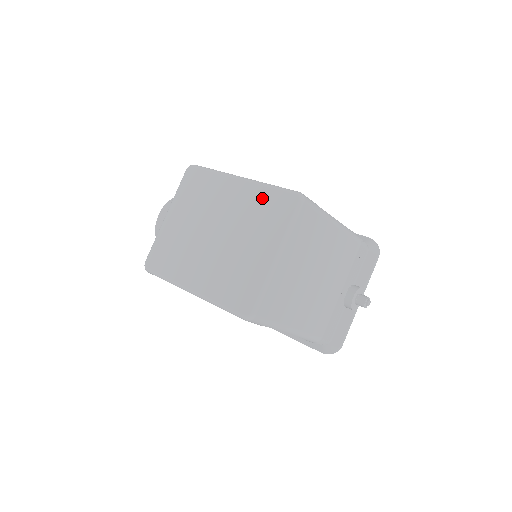
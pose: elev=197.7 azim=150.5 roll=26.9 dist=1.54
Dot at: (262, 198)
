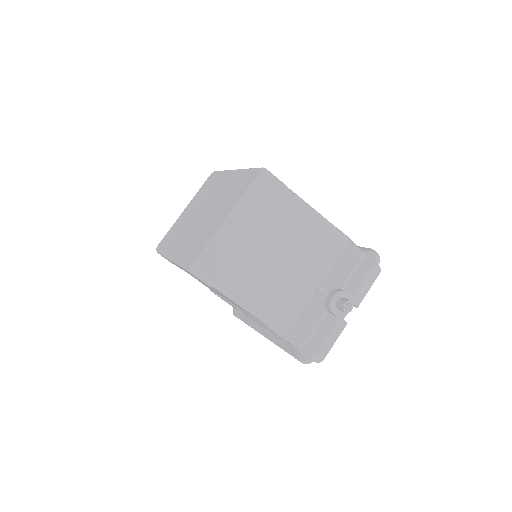
Dot at: (239, 178)
